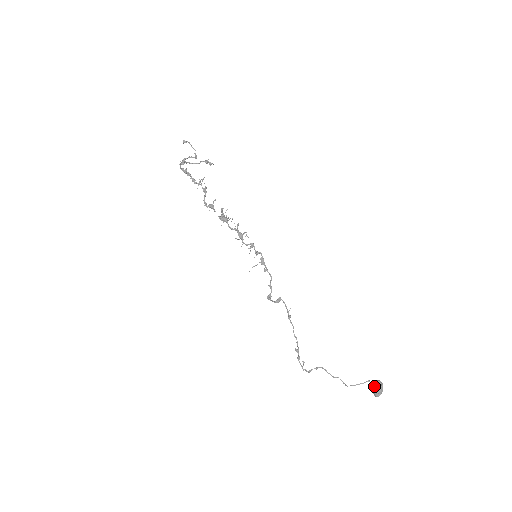
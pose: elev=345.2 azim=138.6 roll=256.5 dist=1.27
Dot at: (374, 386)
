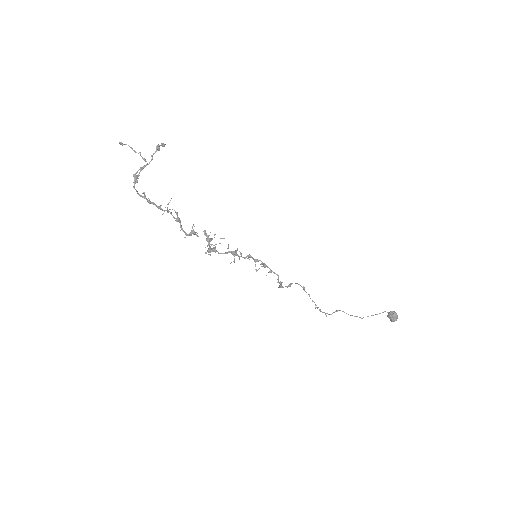
Dot at: (390, 318)
